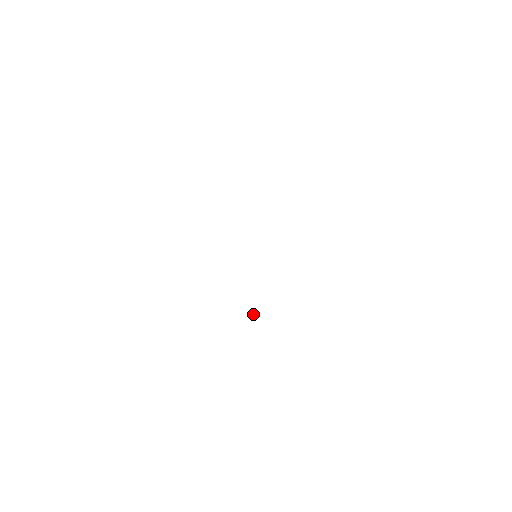
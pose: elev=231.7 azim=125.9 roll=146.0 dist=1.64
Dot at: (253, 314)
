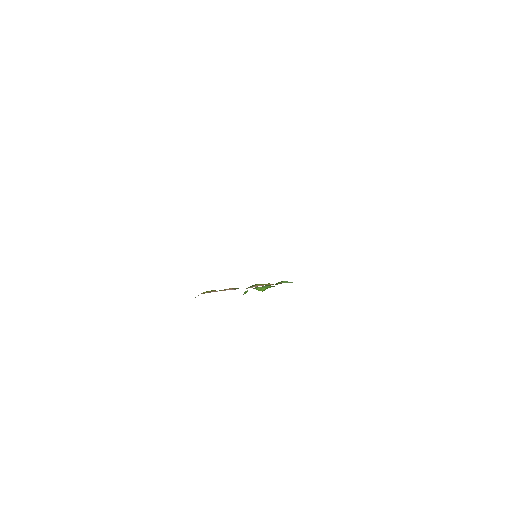
Dot at: (261, 288)
